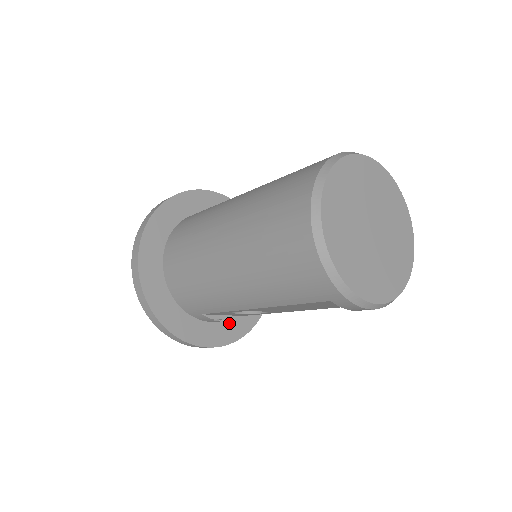
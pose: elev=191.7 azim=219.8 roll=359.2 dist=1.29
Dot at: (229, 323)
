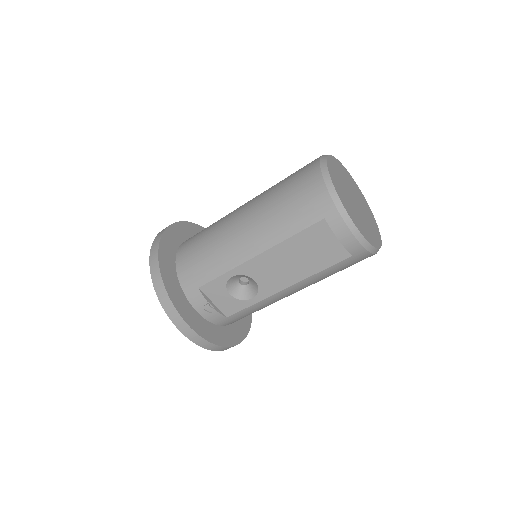
Dot at: (211, 326)
